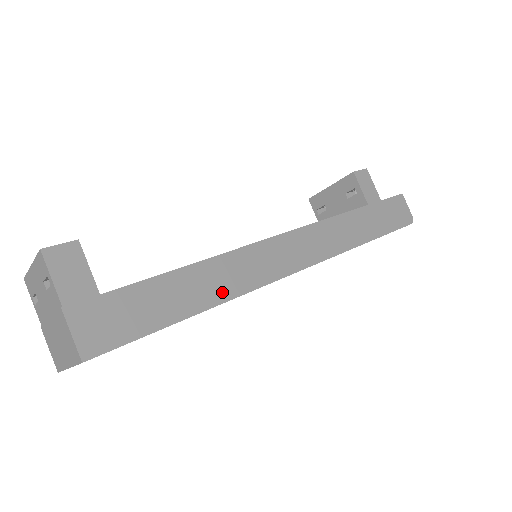
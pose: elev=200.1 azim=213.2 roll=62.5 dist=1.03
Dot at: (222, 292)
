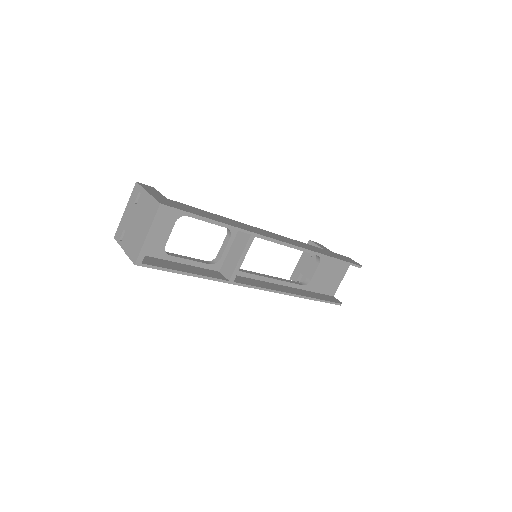
Dot at: (235, 225)
